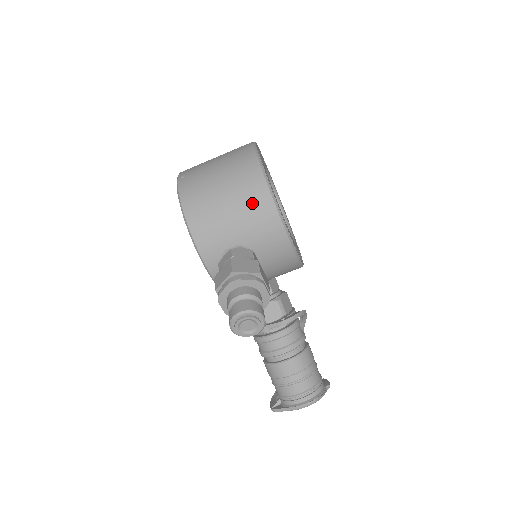
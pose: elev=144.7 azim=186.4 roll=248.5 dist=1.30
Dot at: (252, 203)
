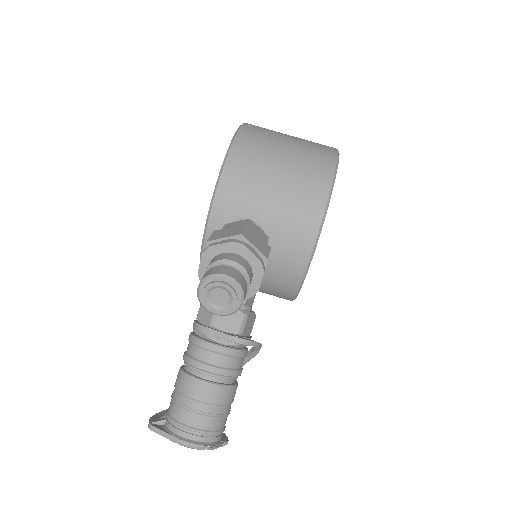
Dot at: (304, 193)
